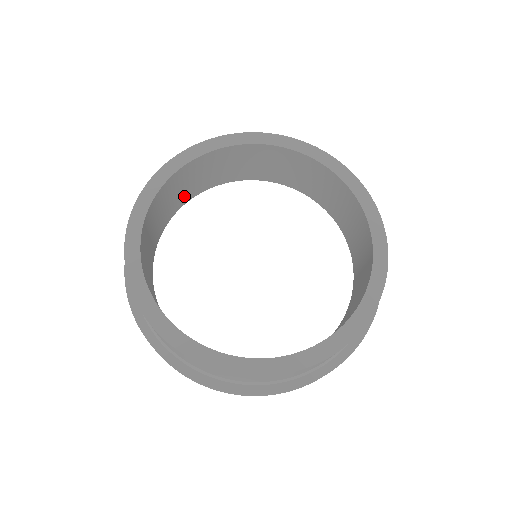
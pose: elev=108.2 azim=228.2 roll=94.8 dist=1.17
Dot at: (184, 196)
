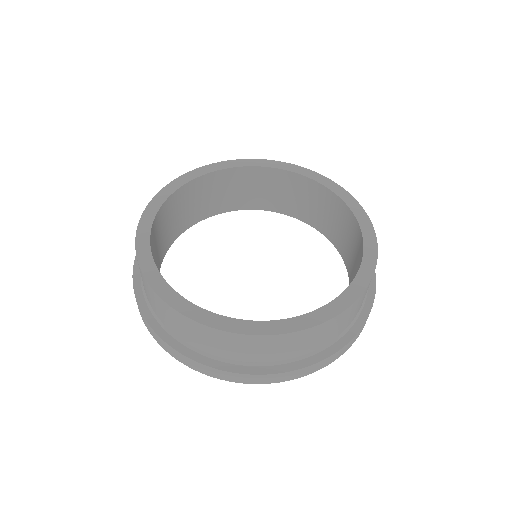
Dot at: (159, 256)
